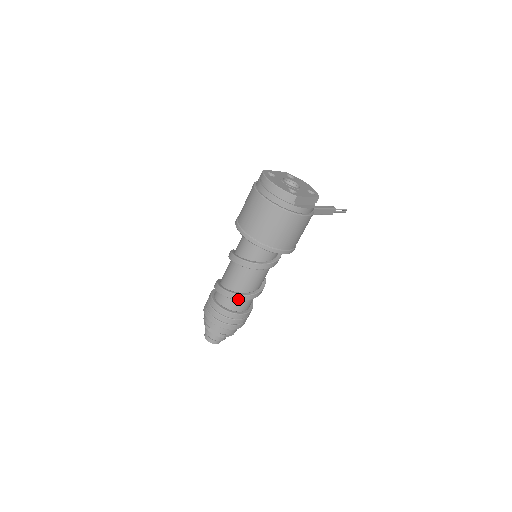
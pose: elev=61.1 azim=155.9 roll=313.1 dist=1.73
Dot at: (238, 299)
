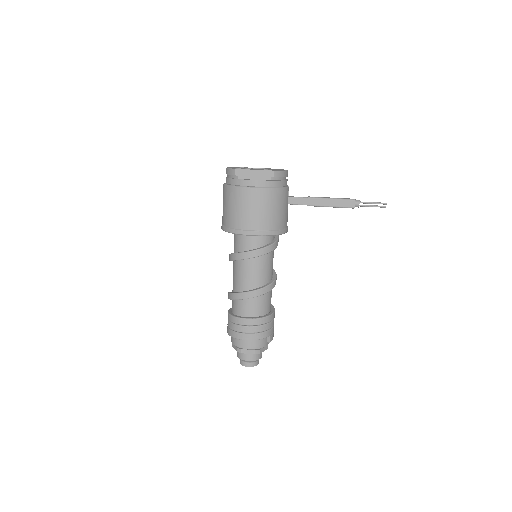
Dot at: (233, 298)
